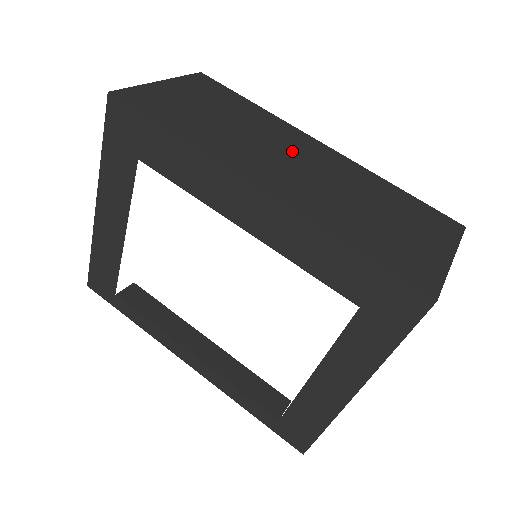
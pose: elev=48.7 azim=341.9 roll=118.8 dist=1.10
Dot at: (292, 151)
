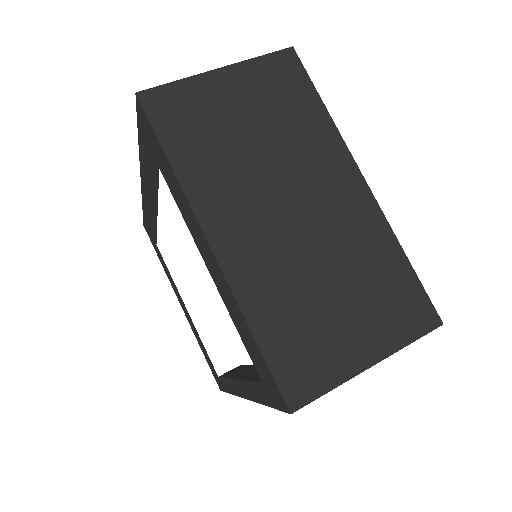
Dot at: occluded
